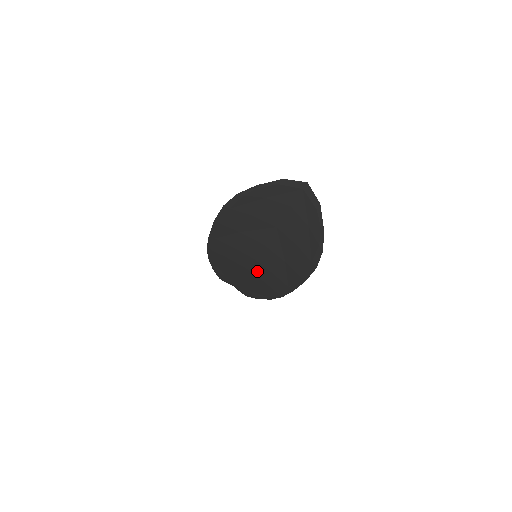
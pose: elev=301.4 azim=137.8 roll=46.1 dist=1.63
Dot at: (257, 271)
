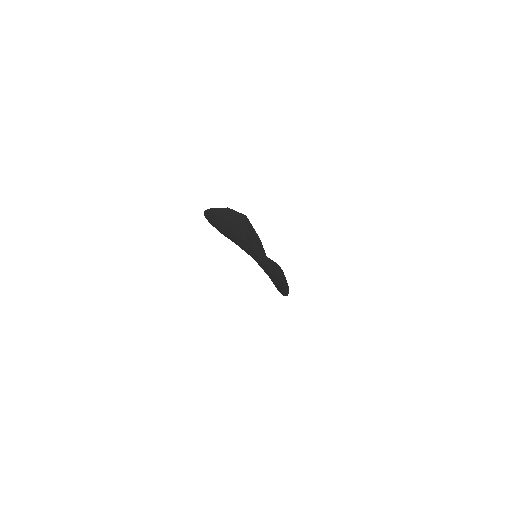
Dot at: occluded
